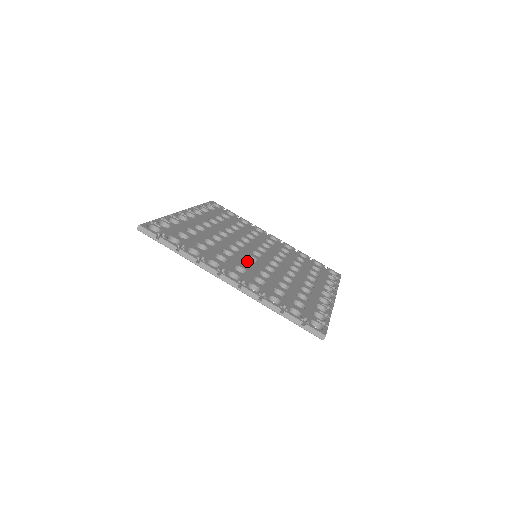
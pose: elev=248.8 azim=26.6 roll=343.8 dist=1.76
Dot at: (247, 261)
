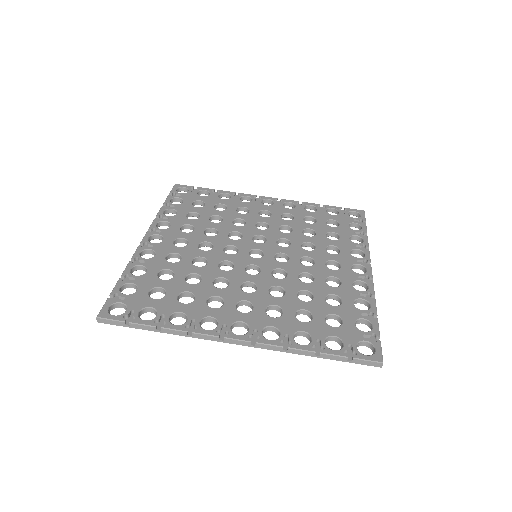
Dot at: (248, 280)
